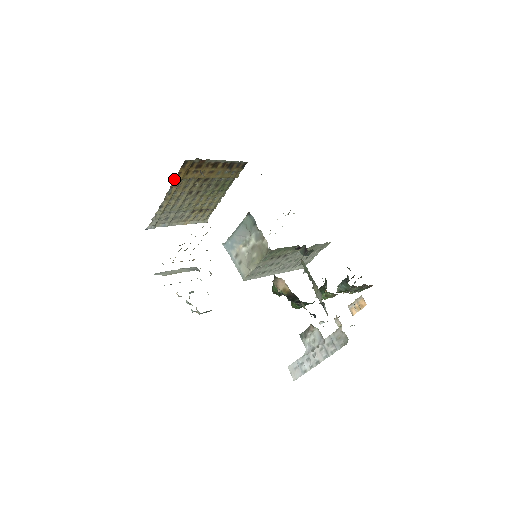
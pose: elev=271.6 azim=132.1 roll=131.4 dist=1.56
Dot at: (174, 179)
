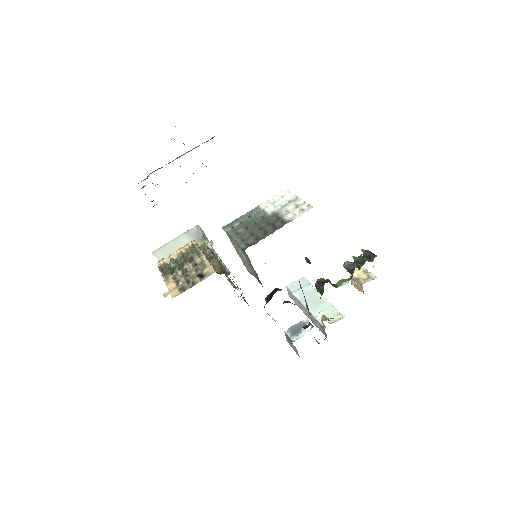
Dot at: occluded
